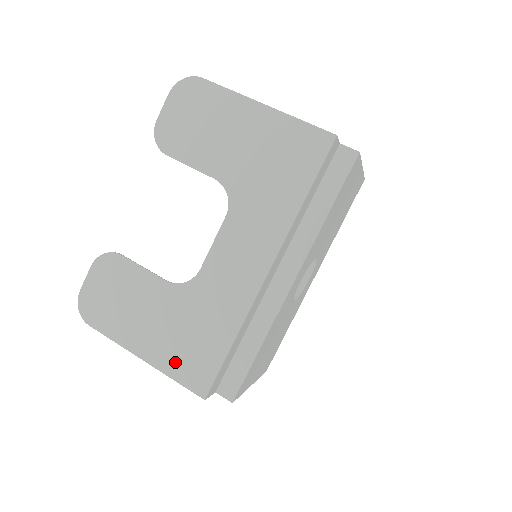
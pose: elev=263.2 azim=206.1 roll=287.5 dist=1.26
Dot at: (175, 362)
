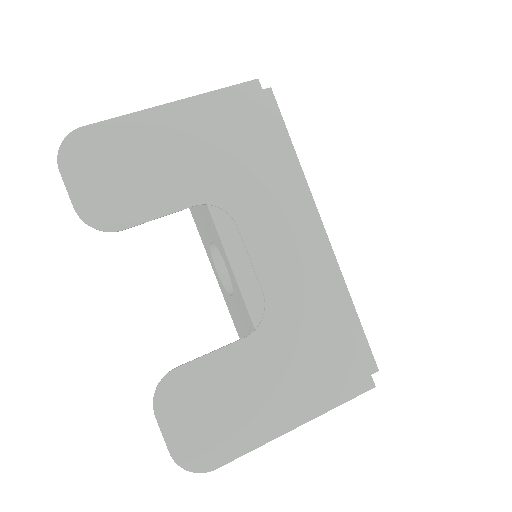
Dot at: (324, 391)
